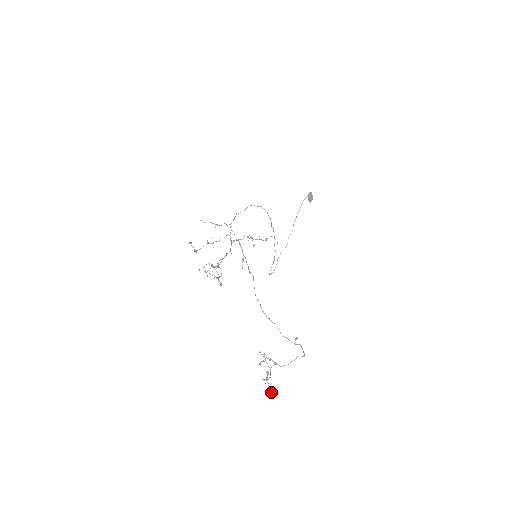
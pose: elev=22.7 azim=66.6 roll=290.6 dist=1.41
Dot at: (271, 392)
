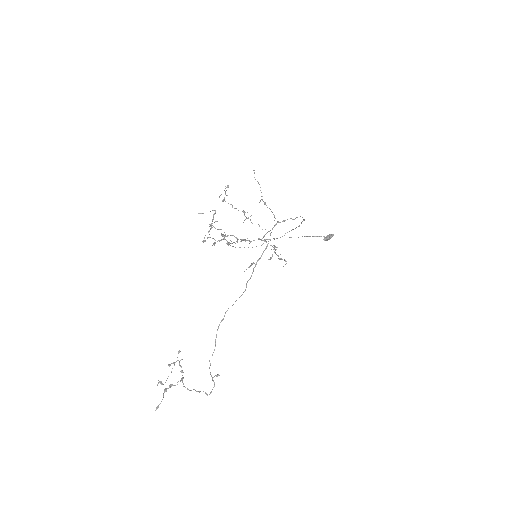
Dot at: occluded
